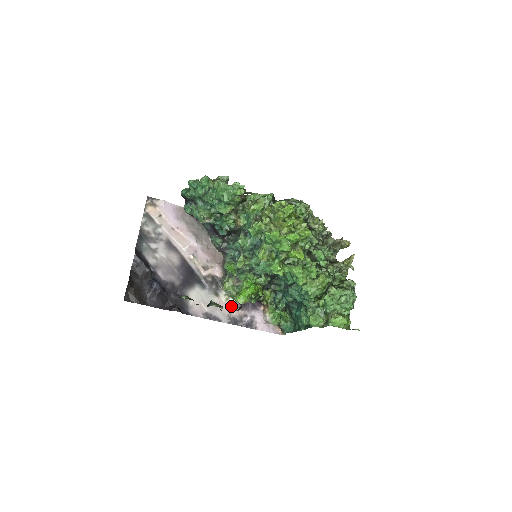
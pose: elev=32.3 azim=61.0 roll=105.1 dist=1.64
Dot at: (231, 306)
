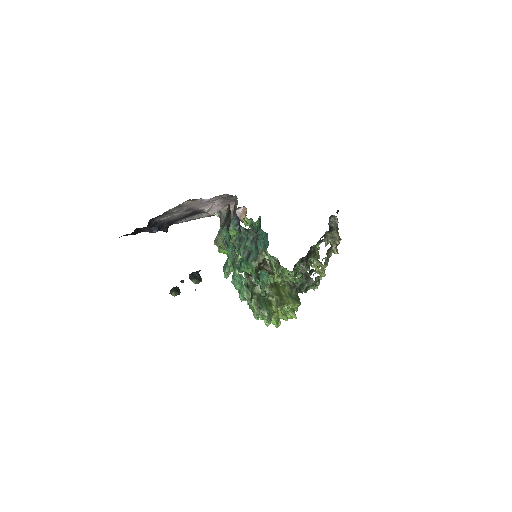
Dot at: occluded
